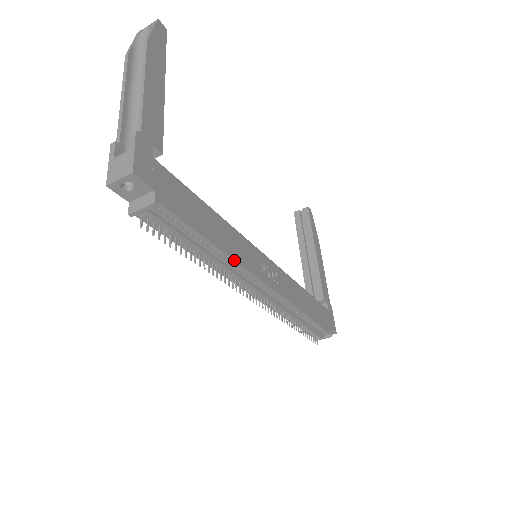
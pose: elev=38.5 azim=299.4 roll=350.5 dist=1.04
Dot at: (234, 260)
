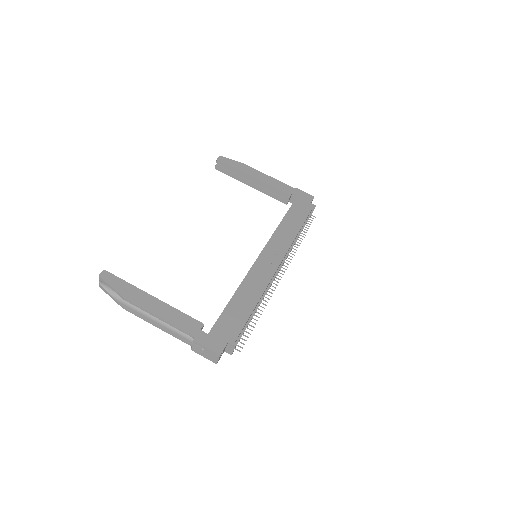
Dot at: (264, 291)
